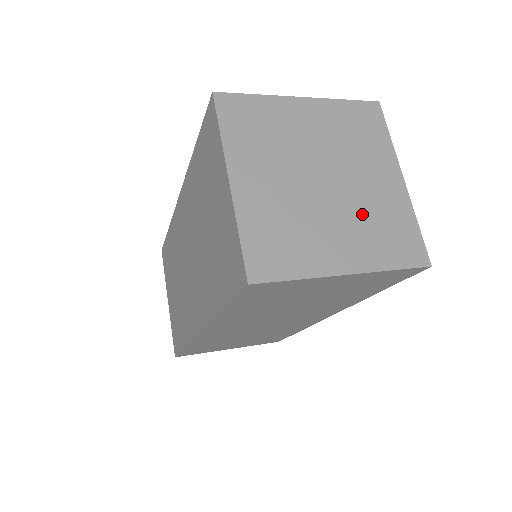
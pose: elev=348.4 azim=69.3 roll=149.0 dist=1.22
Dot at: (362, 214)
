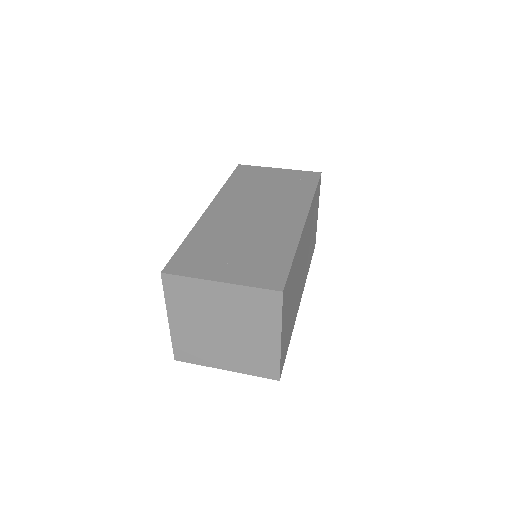
Dot at: (243, 350)
